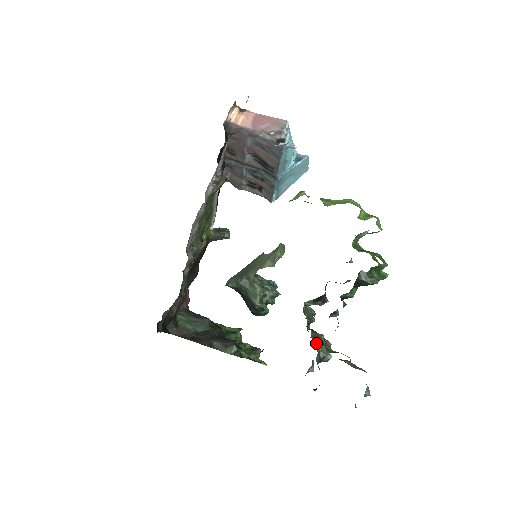
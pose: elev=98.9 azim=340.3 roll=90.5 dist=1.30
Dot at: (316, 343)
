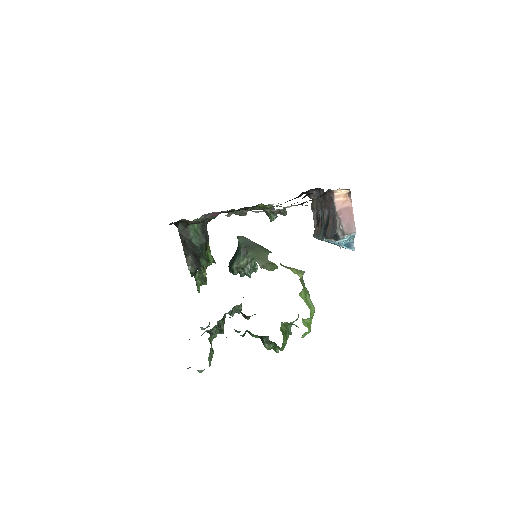
Dot at: (217, 325)
